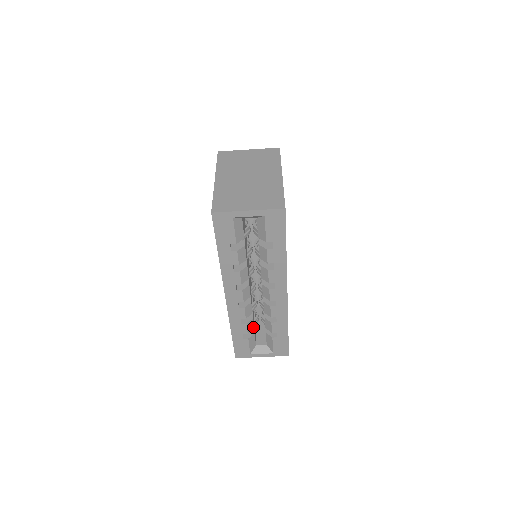
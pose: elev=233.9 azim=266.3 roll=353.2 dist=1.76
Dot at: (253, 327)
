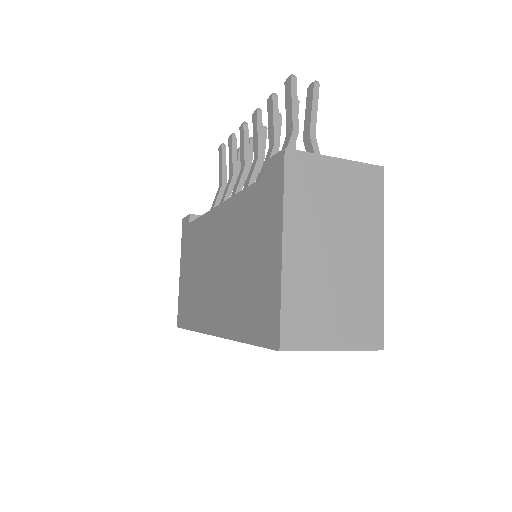
Dot at: occluded
